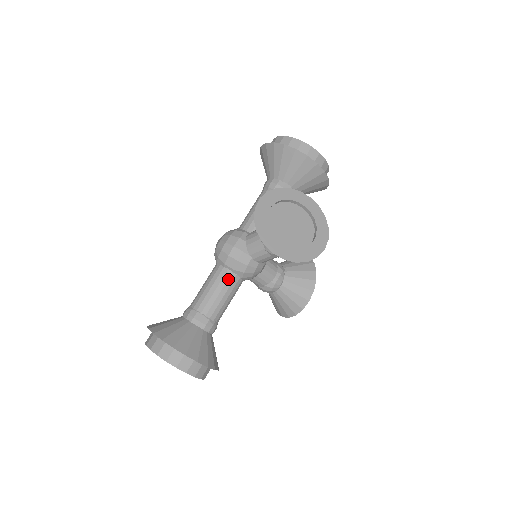
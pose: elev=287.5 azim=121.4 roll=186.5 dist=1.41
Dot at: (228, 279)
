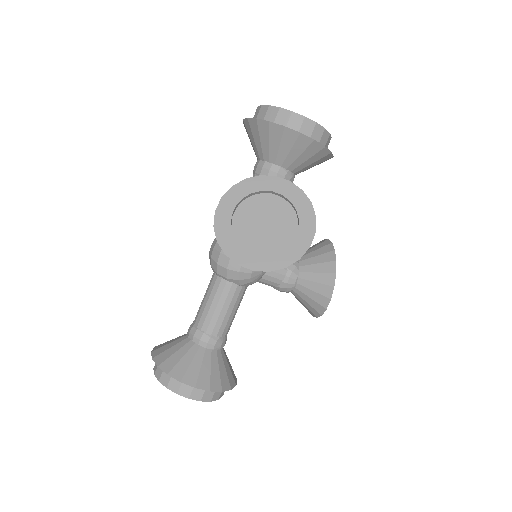
Dot at: (223, 289)
